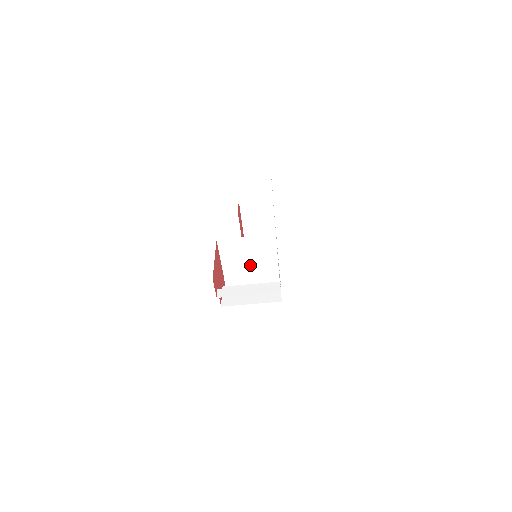
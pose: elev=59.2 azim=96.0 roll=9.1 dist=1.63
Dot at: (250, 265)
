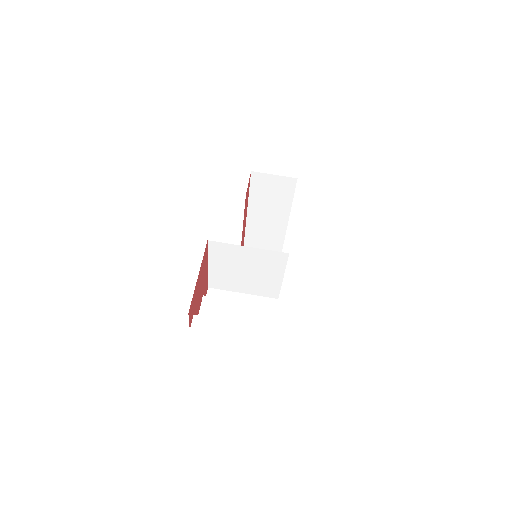
Dot at: (245, 274)
